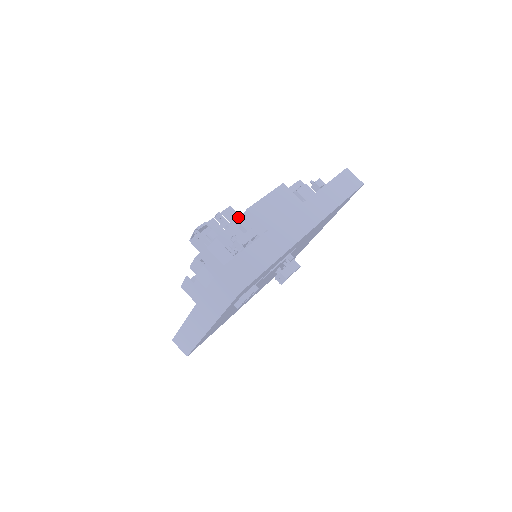
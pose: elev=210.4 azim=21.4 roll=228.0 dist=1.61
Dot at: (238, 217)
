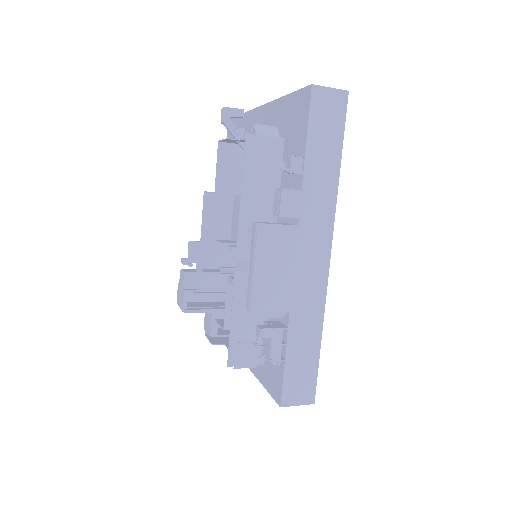
Dot at: (209, 246)
